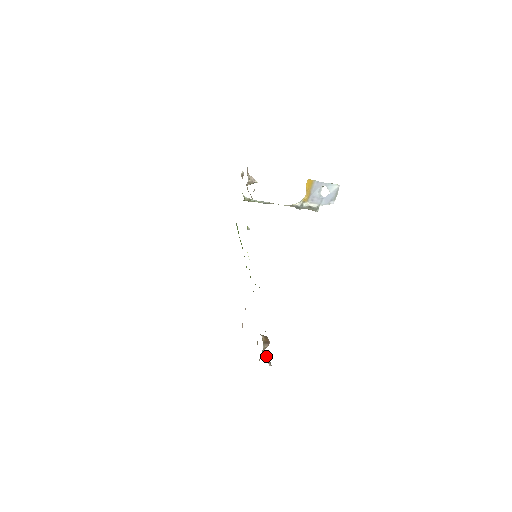
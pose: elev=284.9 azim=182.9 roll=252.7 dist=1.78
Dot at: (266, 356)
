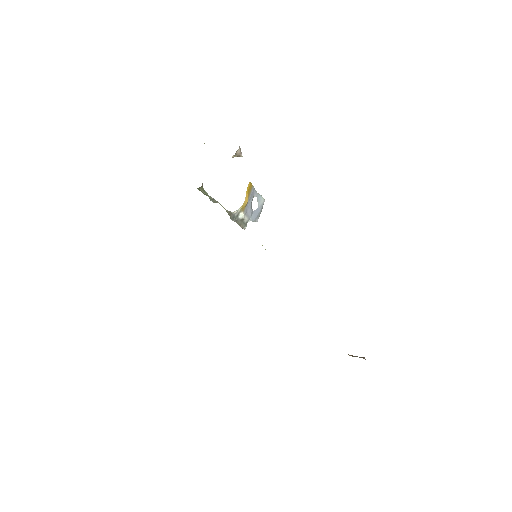
Dot at: occluded
